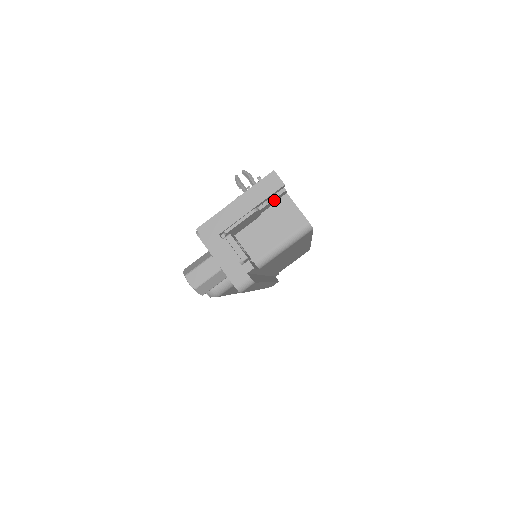
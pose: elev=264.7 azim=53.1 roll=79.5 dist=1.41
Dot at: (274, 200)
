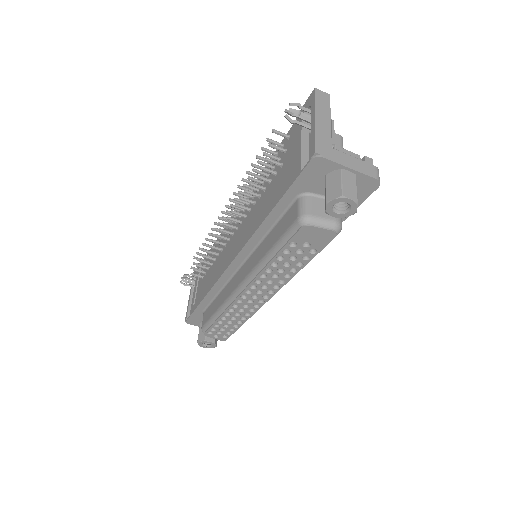
Dot at: occluded
